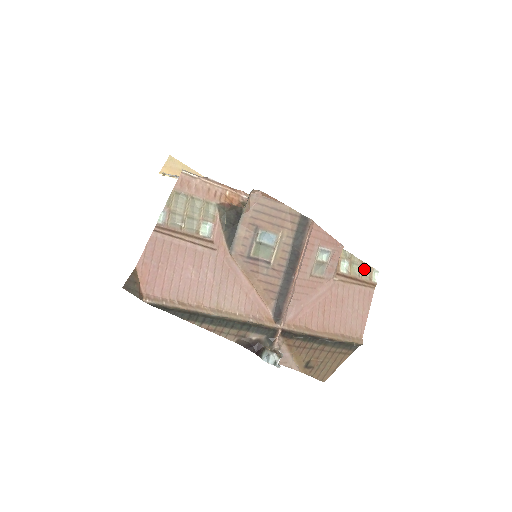
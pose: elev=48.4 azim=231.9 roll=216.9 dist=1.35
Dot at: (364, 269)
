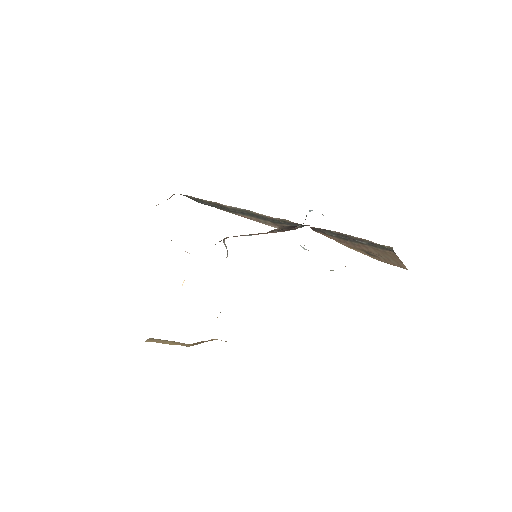
Dot at: occluded
